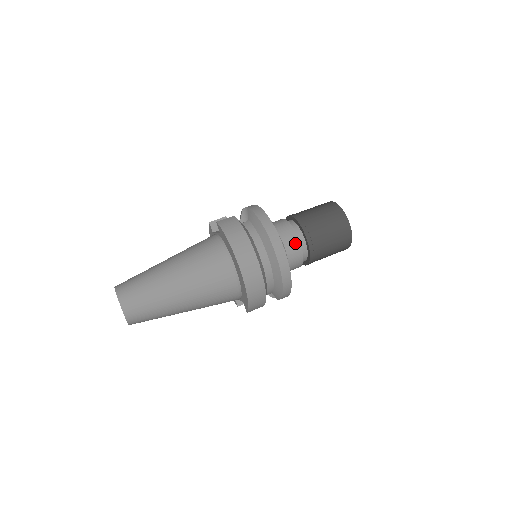
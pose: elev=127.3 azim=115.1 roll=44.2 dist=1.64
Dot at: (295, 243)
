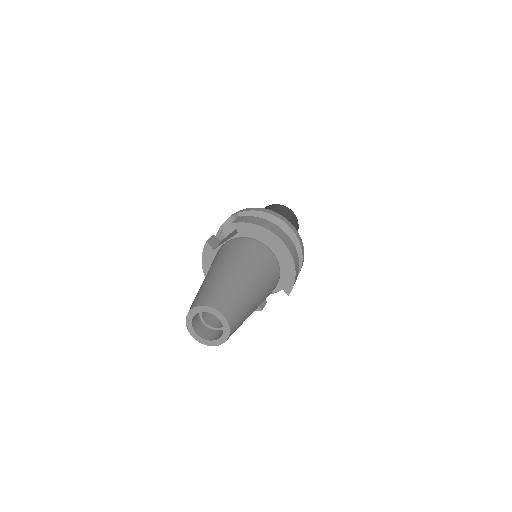
Dot at: occluded
